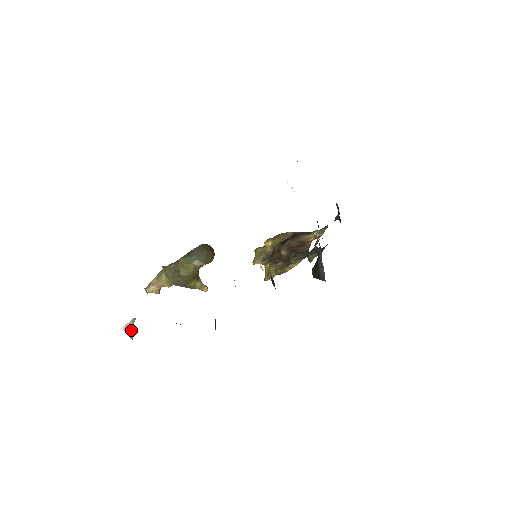
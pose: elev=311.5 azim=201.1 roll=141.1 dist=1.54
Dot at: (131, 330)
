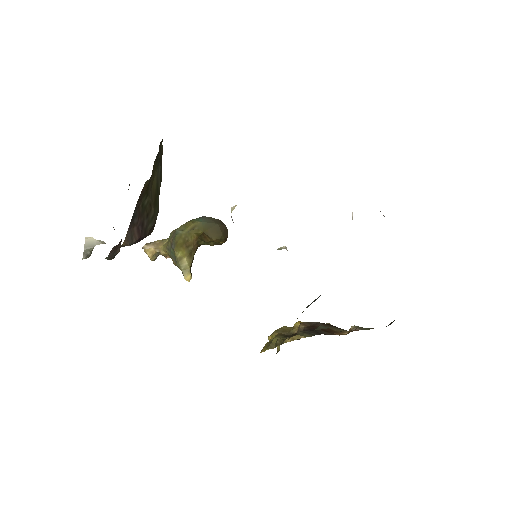
Dot at: (91, 248)
